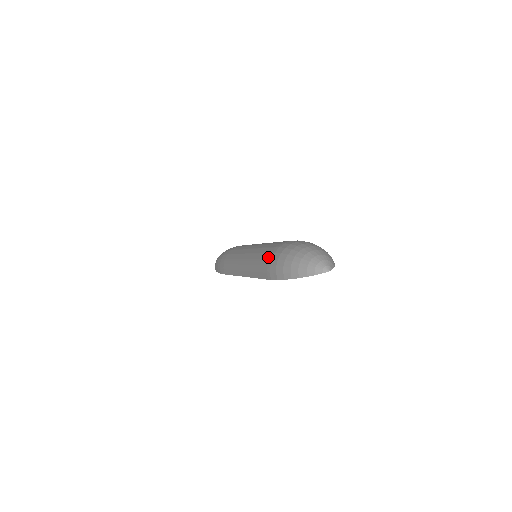
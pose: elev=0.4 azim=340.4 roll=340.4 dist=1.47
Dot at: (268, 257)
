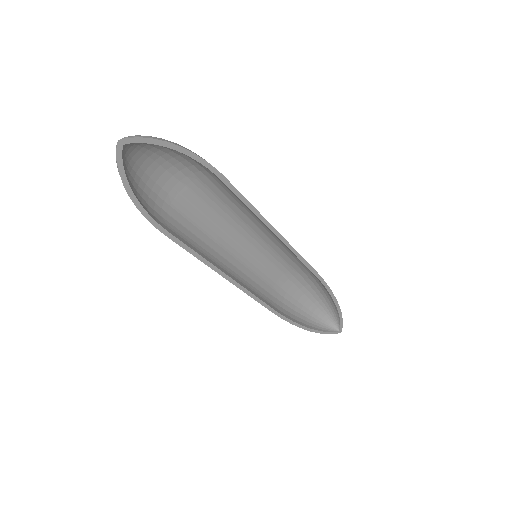
Dot at: (166, 214)
